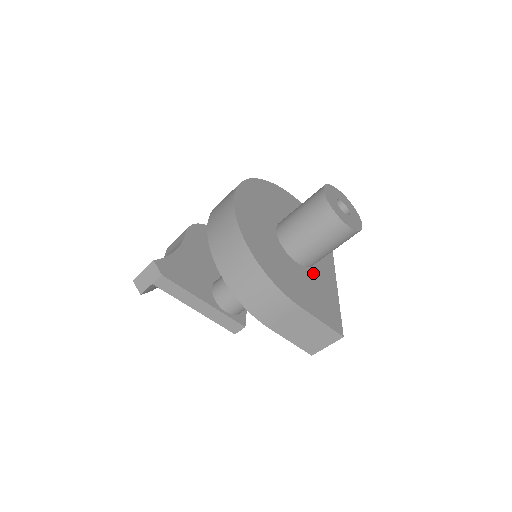
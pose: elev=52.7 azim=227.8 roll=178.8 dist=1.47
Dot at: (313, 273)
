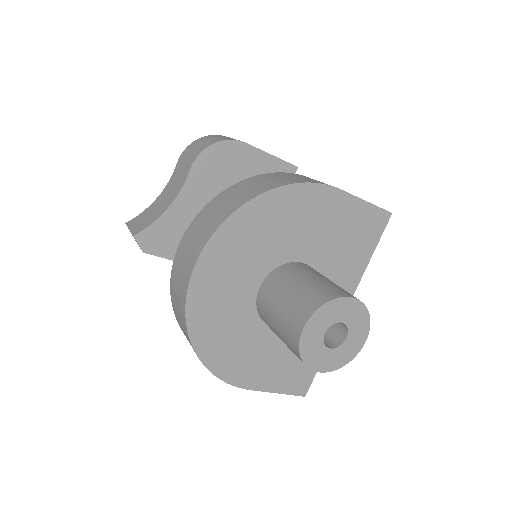
Dot at: occluded
